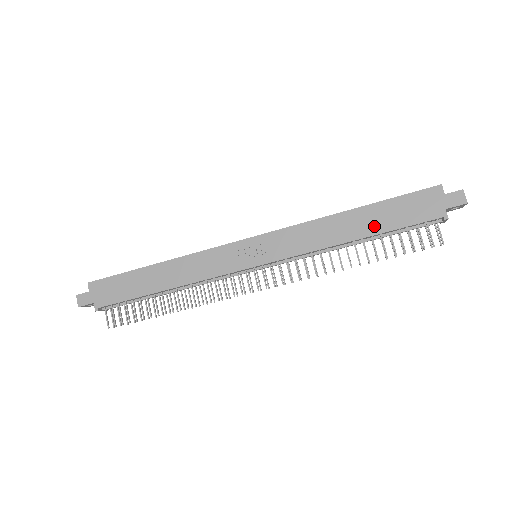
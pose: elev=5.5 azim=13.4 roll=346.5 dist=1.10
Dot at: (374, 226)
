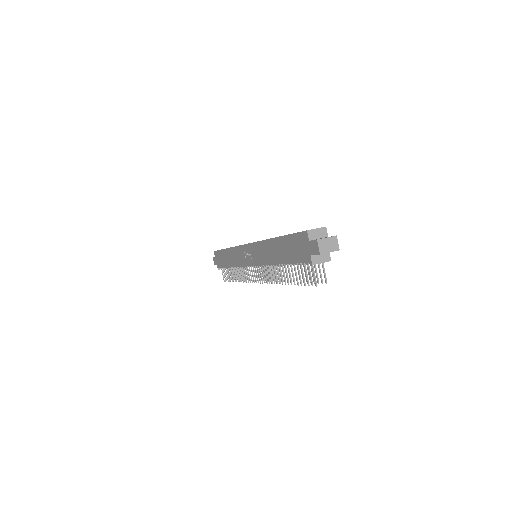
Dot at: (283, 256)
